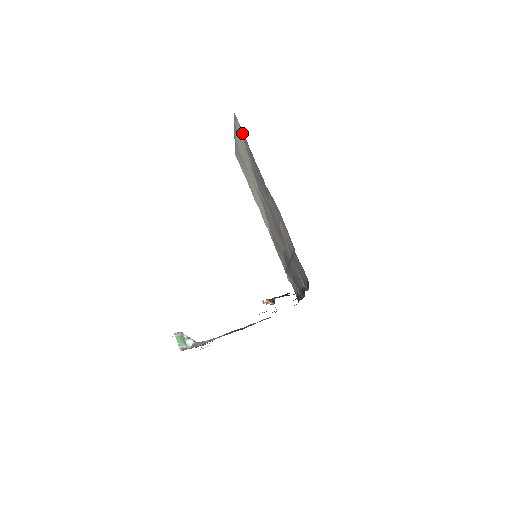
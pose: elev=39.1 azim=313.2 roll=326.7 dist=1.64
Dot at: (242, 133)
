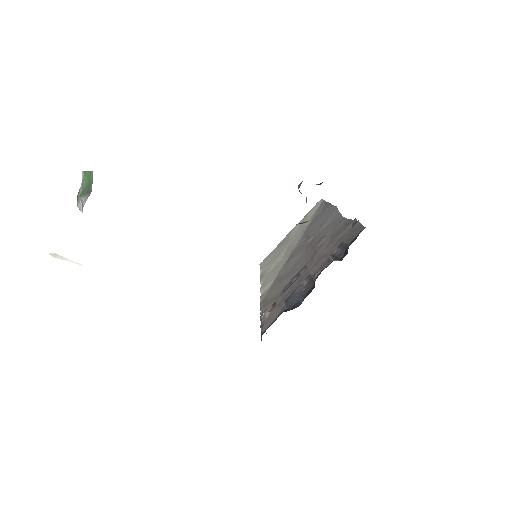
Dot at: (321, 204)
